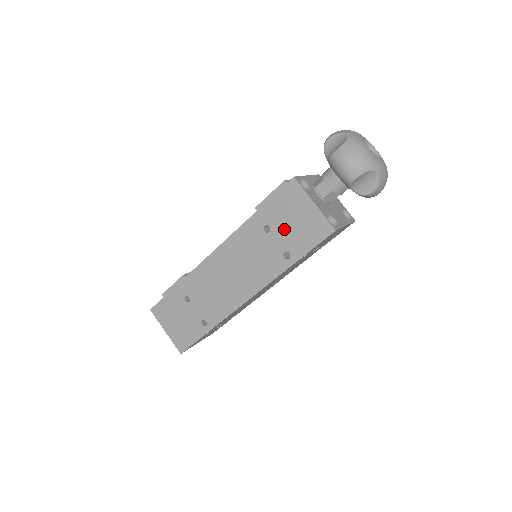
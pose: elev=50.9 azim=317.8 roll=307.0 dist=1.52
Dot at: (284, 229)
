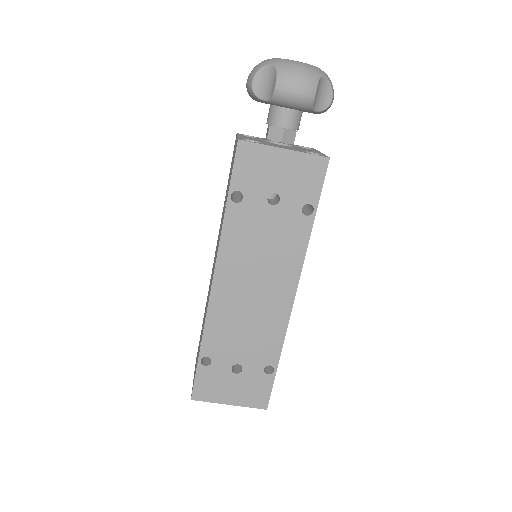
Dot at: occluded
